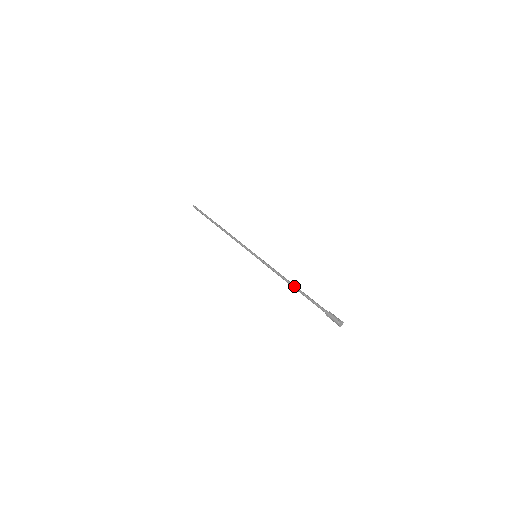
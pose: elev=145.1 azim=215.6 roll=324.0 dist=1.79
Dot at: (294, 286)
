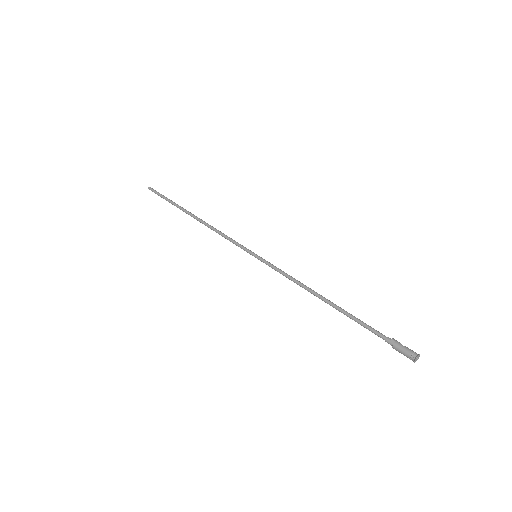
Dot at: (325, 302)
